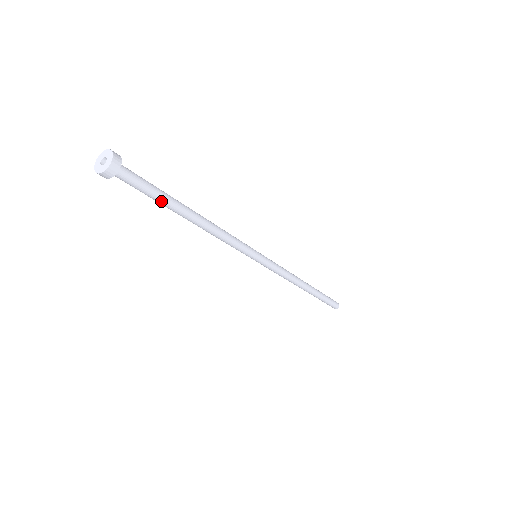
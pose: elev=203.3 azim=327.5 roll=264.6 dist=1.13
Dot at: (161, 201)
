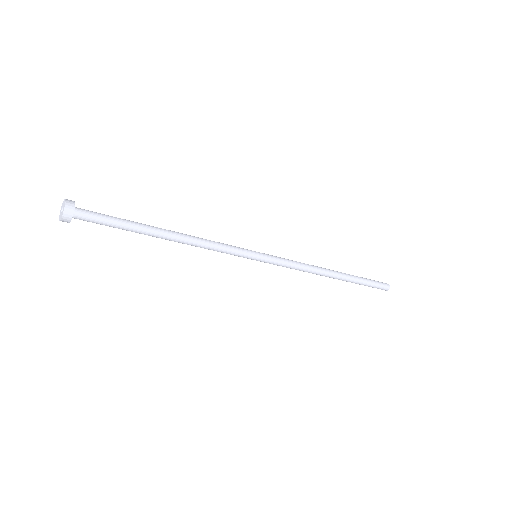
Dot at: (129, 227)
